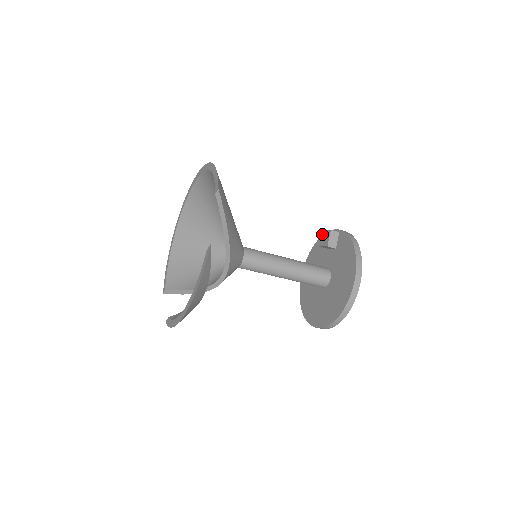
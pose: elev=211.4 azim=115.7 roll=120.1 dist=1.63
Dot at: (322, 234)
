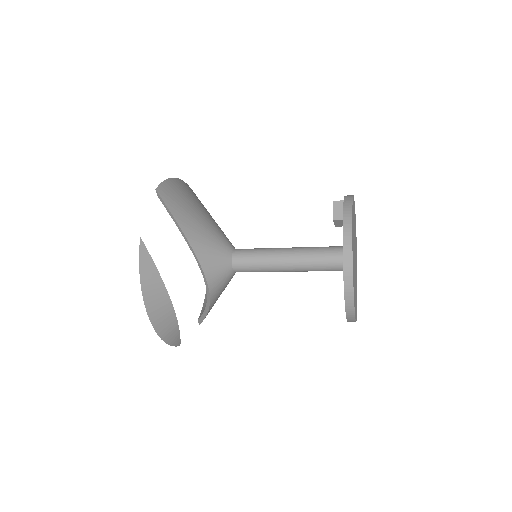
Dot at: occluded
